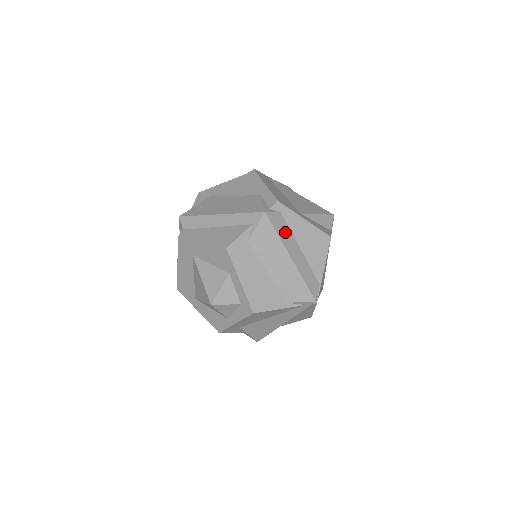
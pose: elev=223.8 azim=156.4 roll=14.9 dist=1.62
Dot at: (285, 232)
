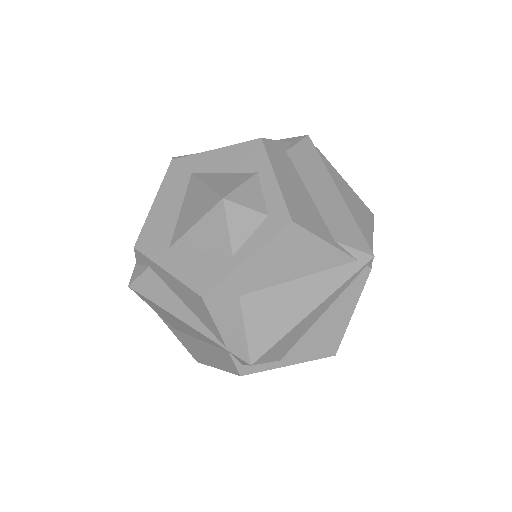
Dot at: occluded
